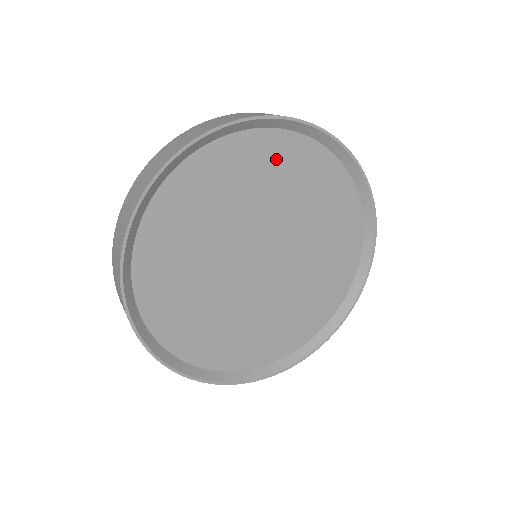
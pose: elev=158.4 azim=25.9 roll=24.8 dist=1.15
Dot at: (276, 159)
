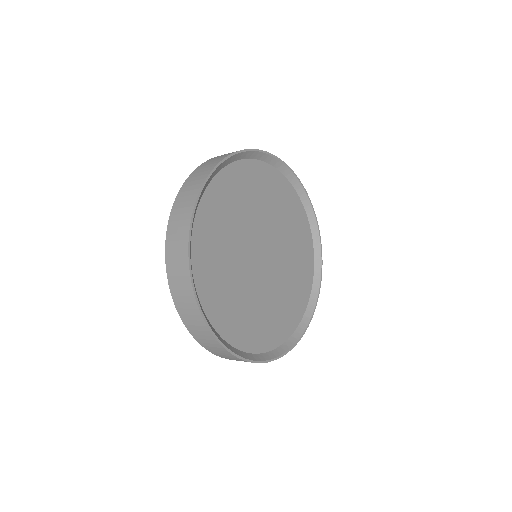
Dot at: (289, 203)
